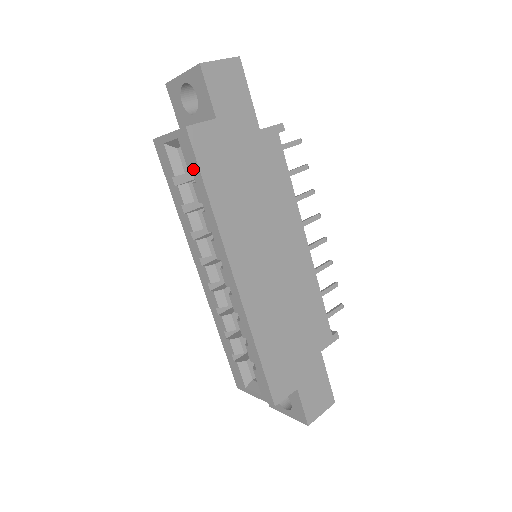
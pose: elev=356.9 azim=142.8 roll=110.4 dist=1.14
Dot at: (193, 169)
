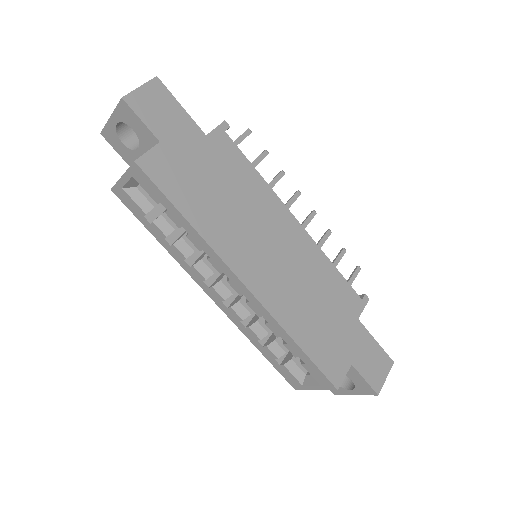
Dot at: (159, 198)
